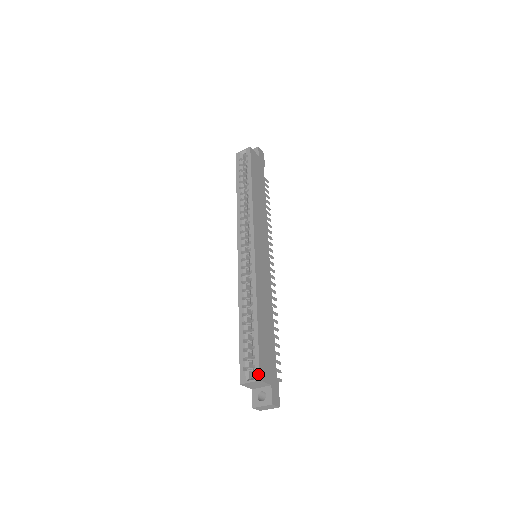
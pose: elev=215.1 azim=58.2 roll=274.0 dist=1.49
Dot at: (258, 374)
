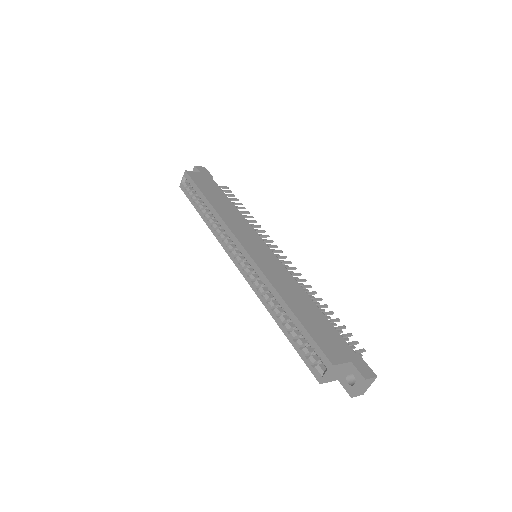
Dot at: (327, 361)
